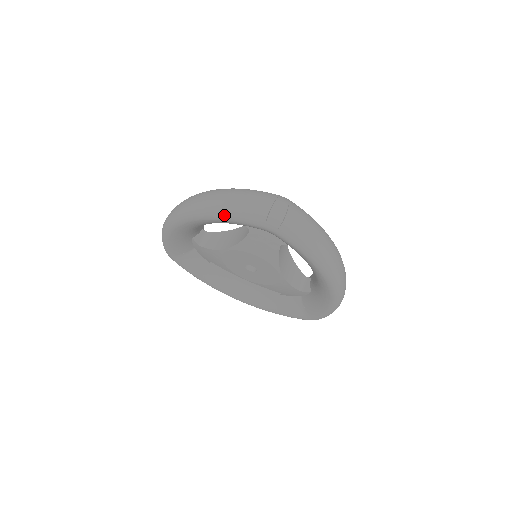
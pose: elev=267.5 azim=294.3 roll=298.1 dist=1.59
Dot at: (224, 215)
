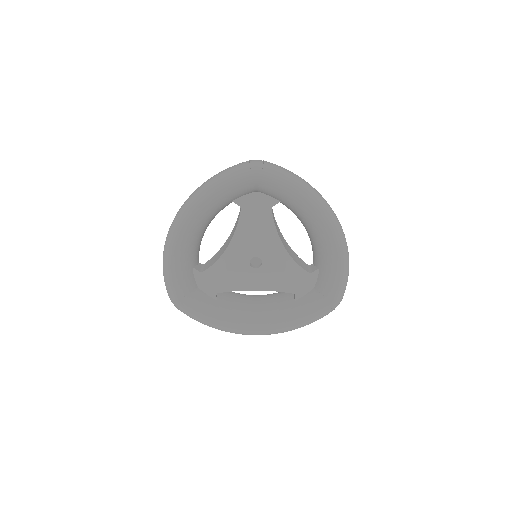
Dot at: (214, 185)
